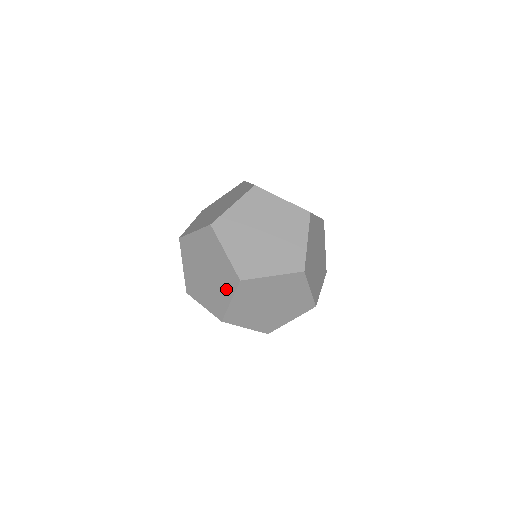
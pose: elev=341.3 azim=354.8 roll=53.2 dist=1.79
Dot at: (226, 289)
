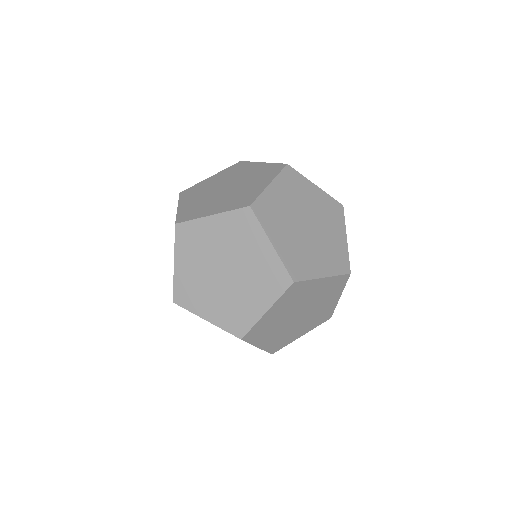
Dot at: (262, 294)
